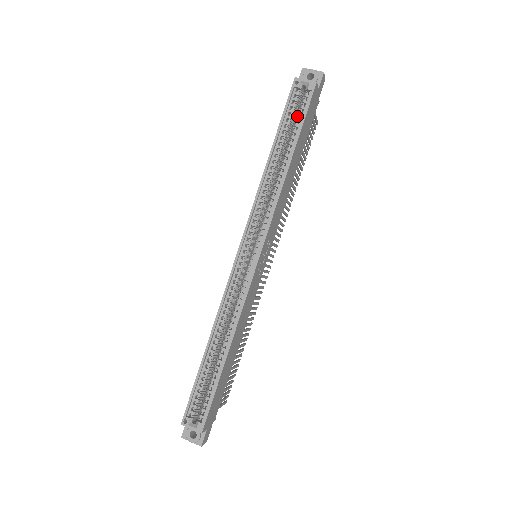
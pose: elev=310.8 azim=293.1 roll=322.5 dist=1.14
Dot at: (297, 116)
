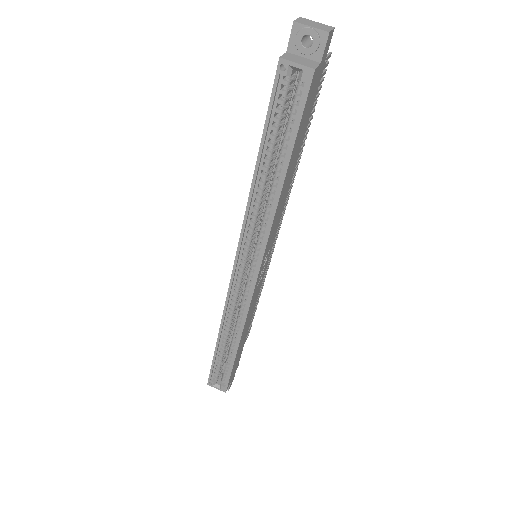
Dot at: (288, 116)
